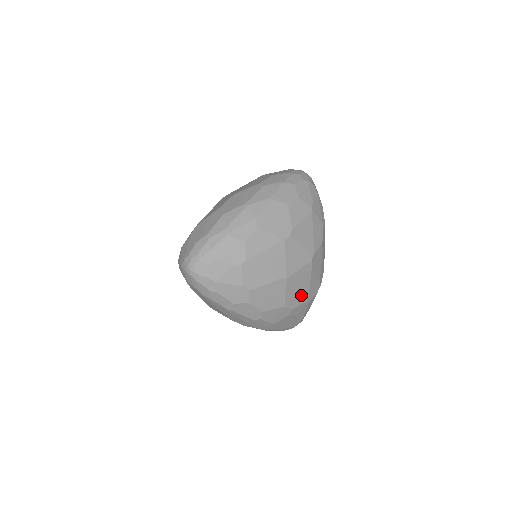
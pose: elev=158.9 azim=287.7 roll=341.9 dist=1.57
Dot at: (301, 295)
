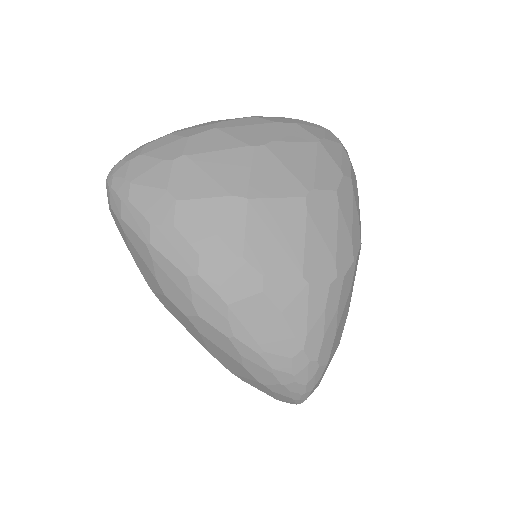
Dot at: (284, 255)
